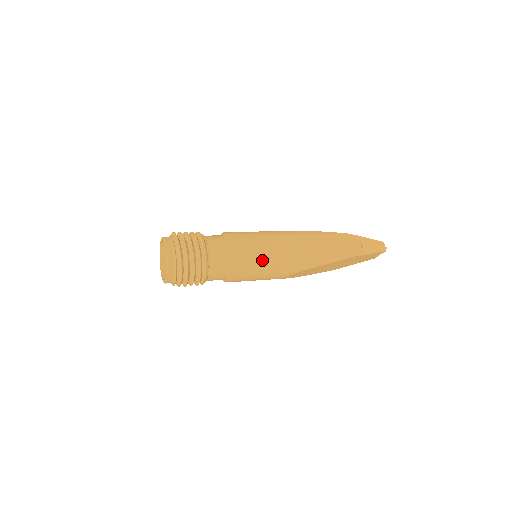
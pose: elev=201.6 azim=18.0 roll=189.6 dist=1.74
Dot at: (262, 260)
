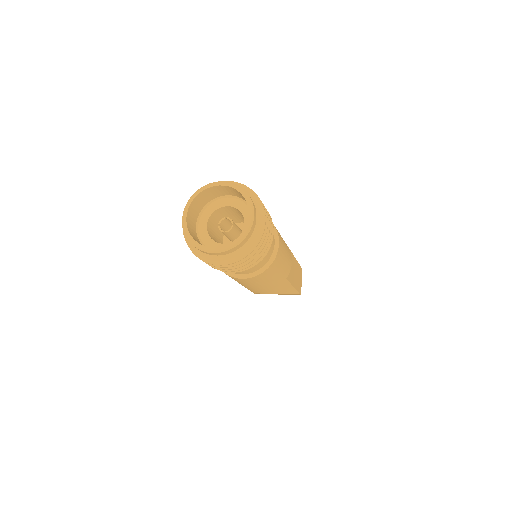
Dot at: (282, 270)
